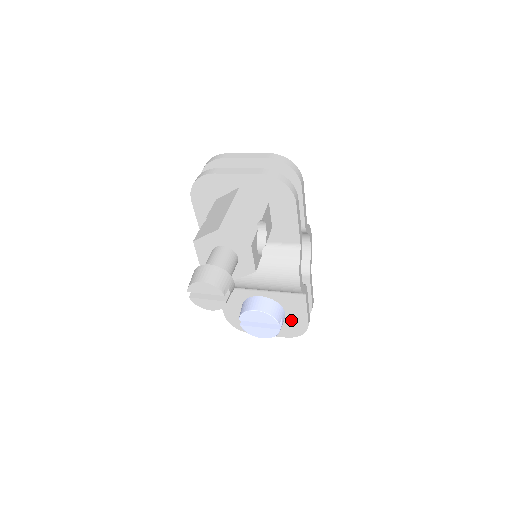
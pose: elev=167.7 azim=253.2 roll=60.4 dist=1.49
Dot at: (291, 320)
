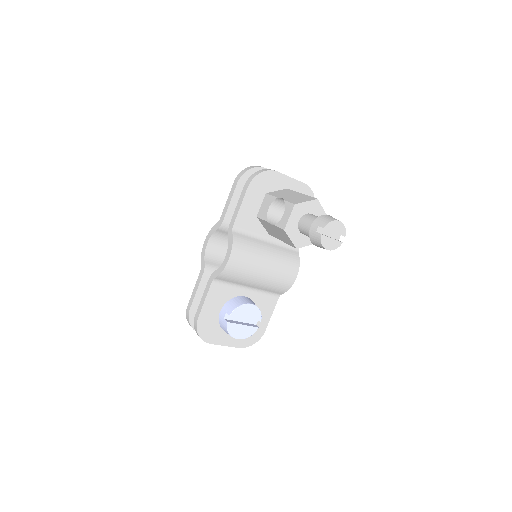
Dot at: occluded
